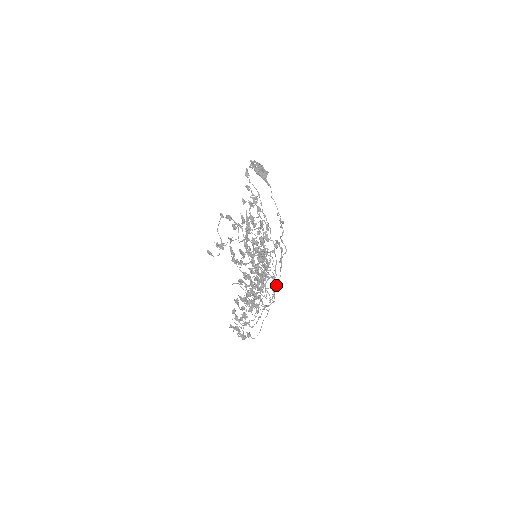
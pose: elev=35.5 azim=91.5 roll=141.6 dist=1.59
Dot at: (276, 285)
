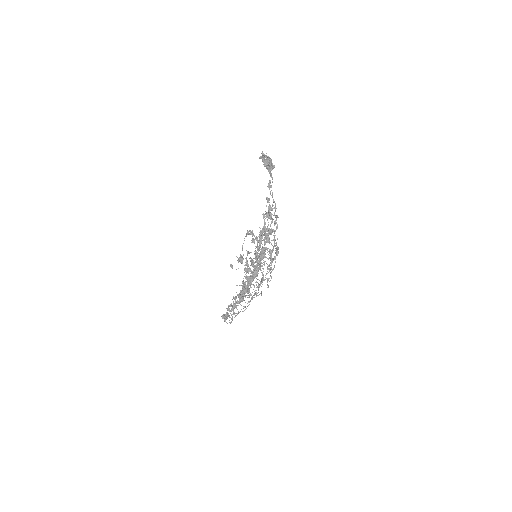
Dot at: occluded
